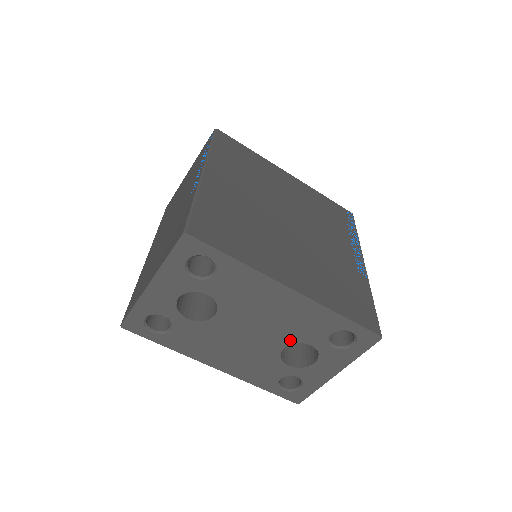
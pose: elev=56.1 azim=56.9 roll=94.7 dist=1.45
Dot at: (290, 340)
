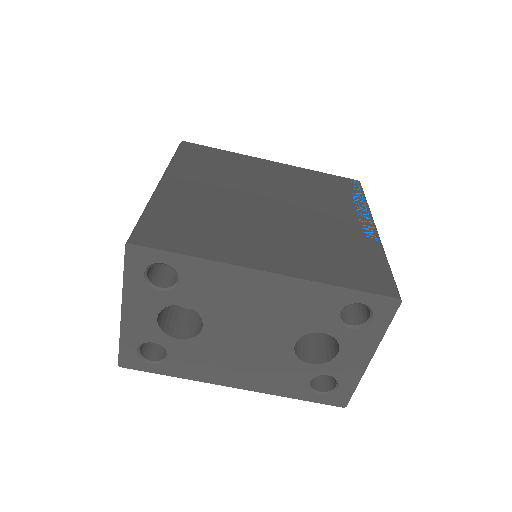
Dot at: (297, 333)
